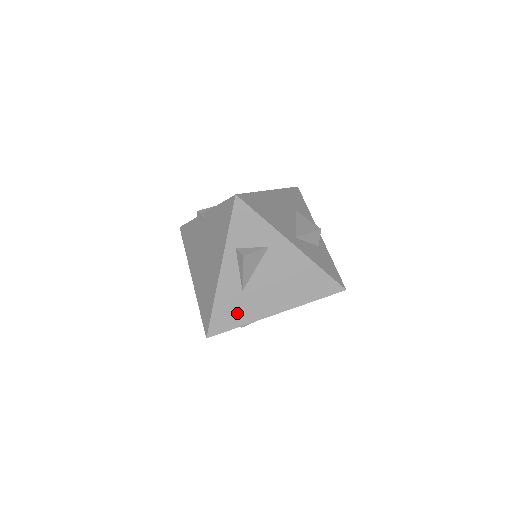
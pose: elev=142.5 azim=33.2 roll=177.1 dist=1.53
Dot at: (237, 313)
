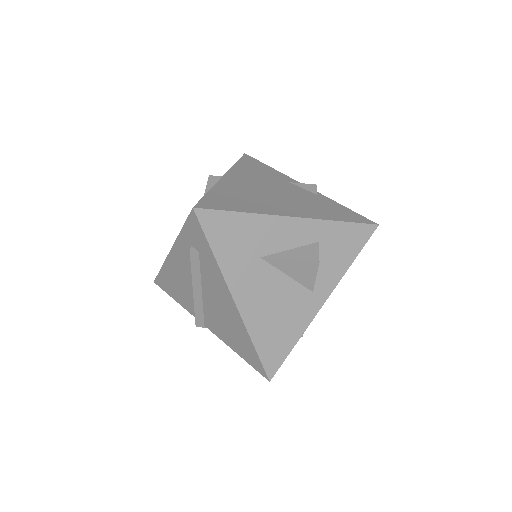
Dot at: occluded
